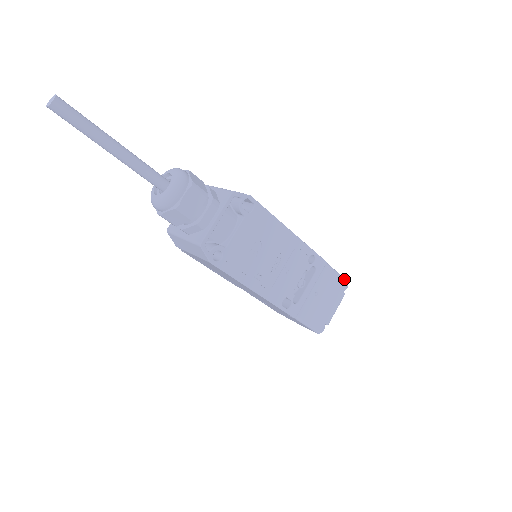
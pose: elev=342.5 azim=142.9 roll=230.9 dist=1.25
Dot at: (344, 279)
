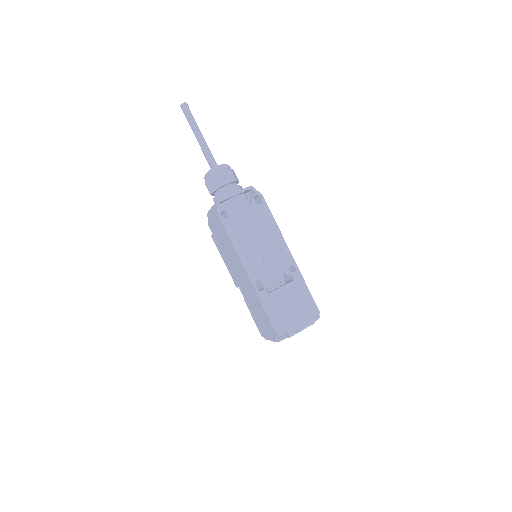
Dot at: (317, 308)
